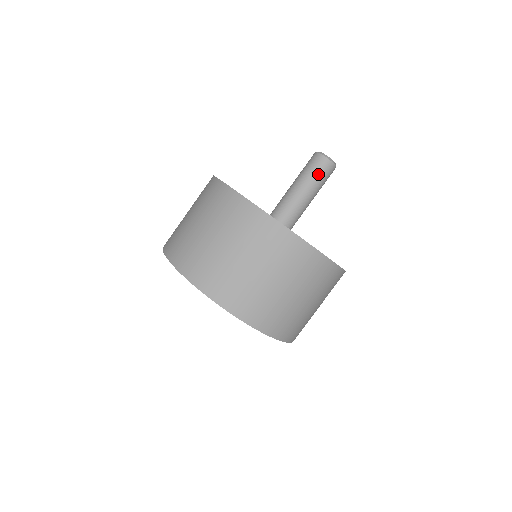
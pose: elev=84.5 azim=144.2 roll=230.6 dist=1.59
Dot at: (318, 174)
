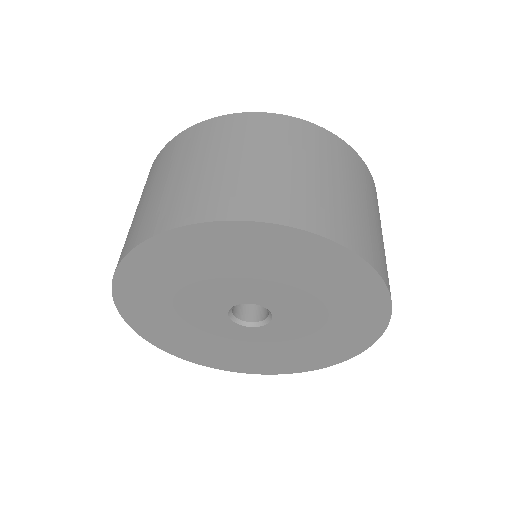
Dot at: occluded
